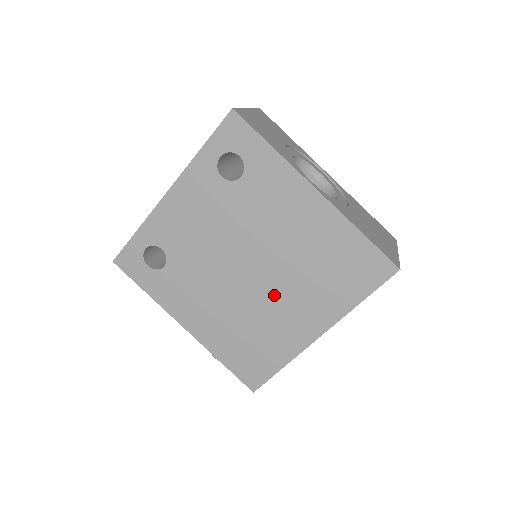
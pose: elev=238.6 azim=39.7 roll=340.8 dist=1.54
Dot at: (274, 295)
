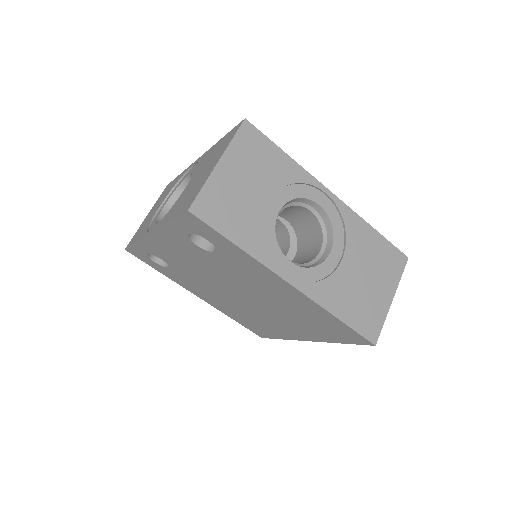
Dot at: (265, 313)
